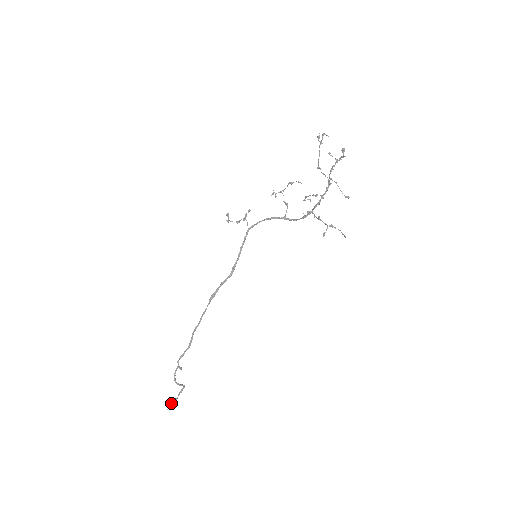
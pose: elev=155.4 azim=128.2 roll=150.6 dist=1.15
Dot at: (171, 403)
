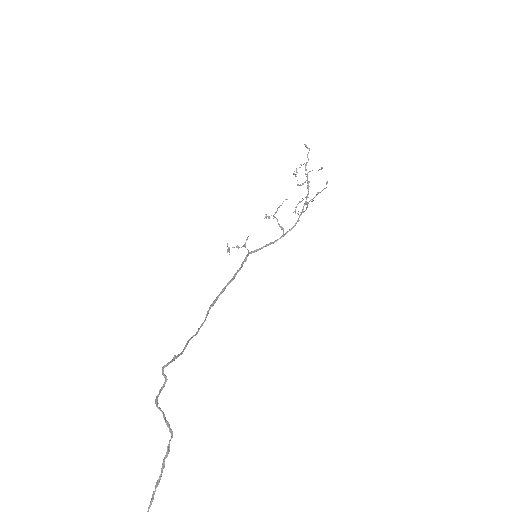
Dot at: occluded
